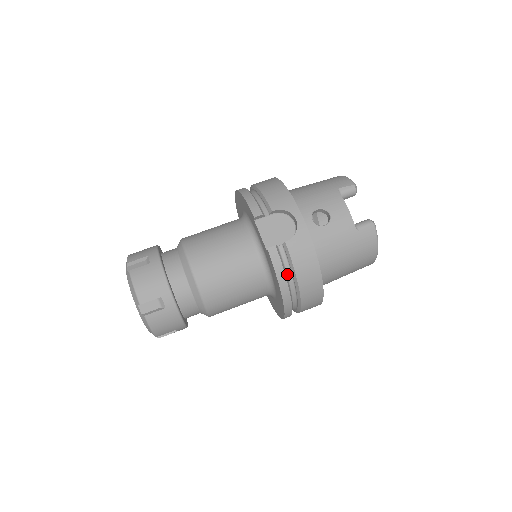
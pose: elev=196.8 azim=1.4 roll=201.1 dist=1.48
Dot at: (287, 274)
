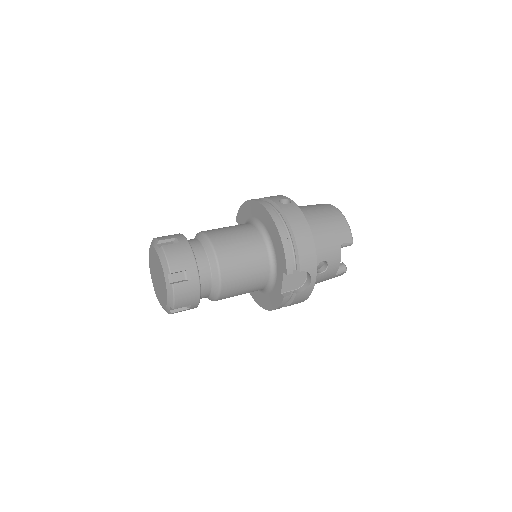
Dot at: occluded
